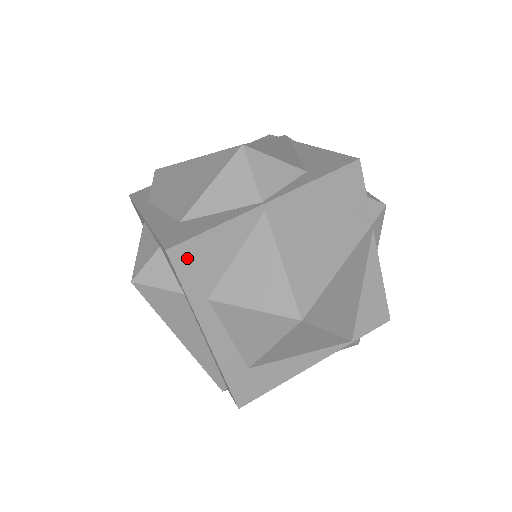
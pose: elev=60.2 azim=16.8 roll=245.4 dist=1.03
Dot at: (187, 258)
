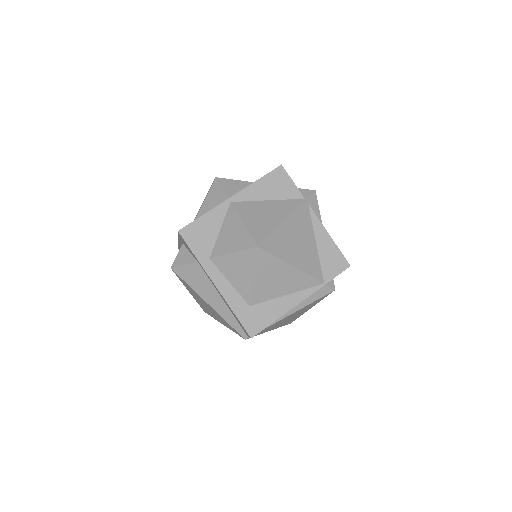
Dot at: (191, 234)
